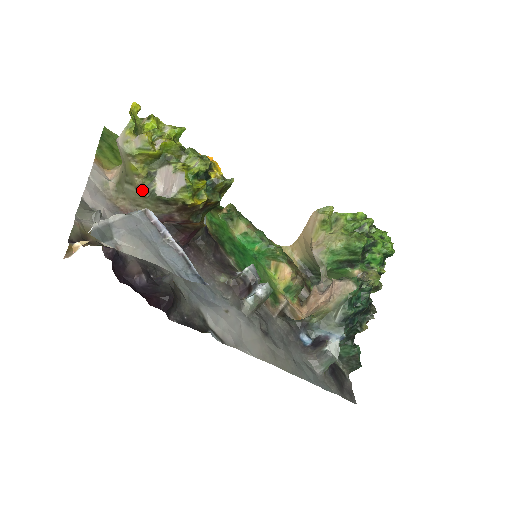
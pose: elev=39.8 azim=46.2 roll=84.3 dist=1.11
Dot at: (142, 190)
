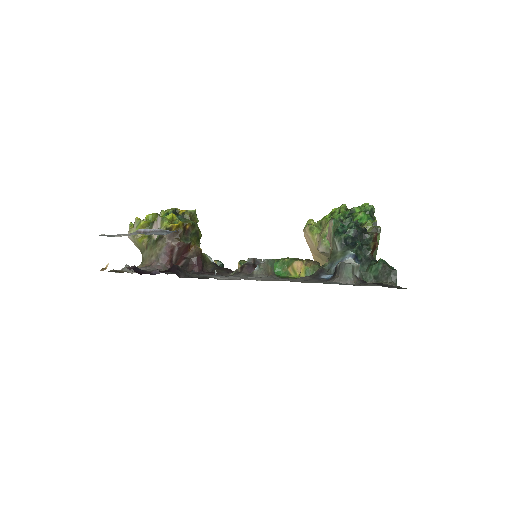
Dot at: (149, 246)
